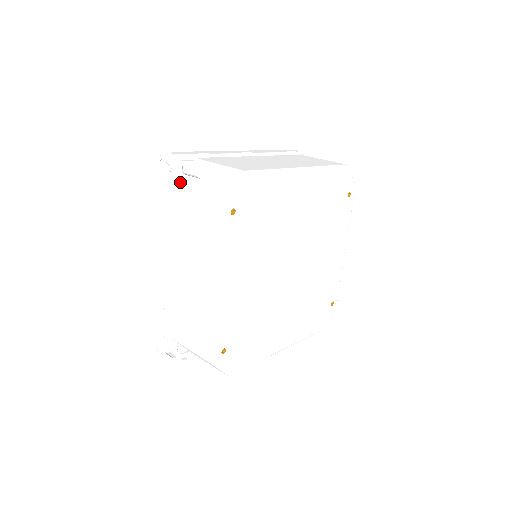
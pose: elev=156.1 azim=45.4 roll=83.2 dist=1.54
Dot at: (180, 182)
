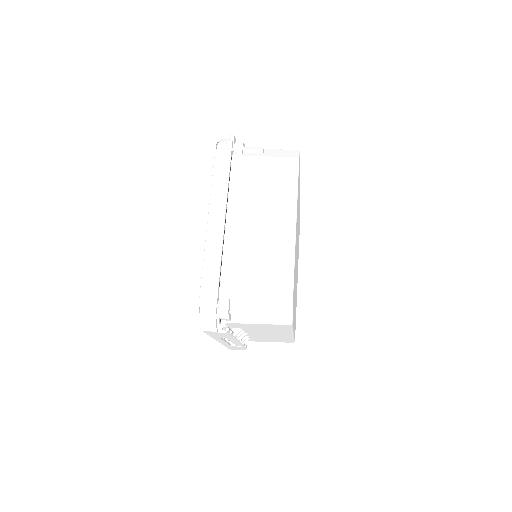
Dot at: (244, 154)
